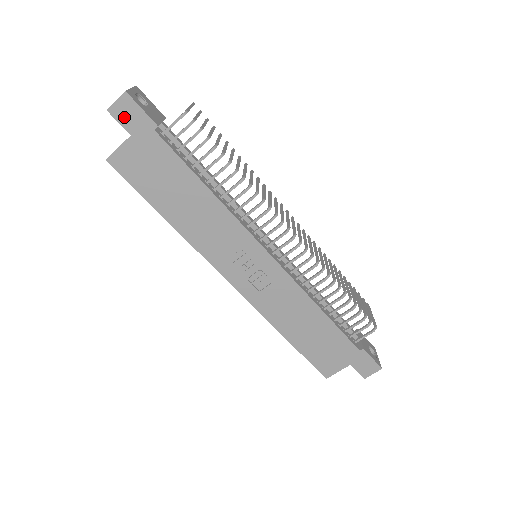
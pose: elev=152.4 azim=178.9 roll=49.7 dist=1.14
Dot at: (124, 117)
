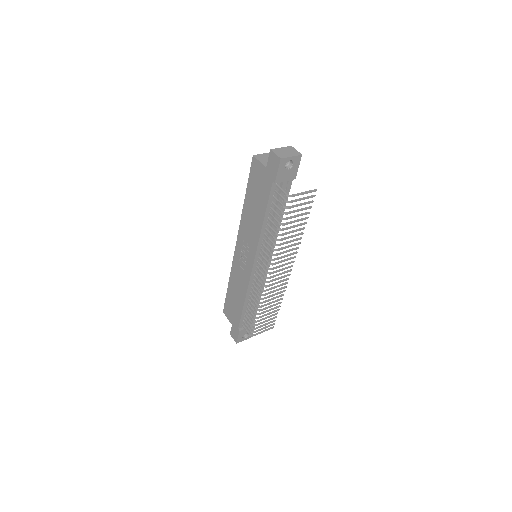
Dot at: (271, 161)
